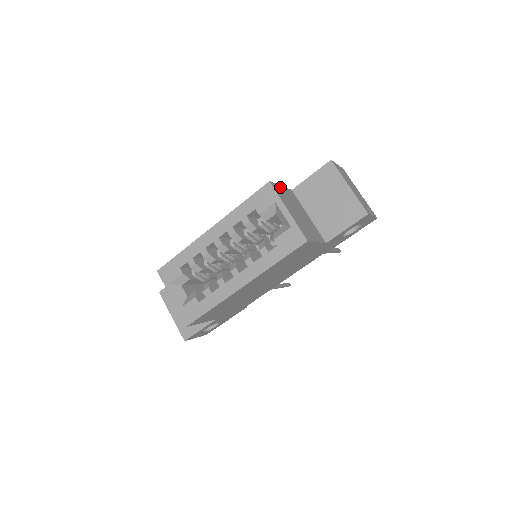
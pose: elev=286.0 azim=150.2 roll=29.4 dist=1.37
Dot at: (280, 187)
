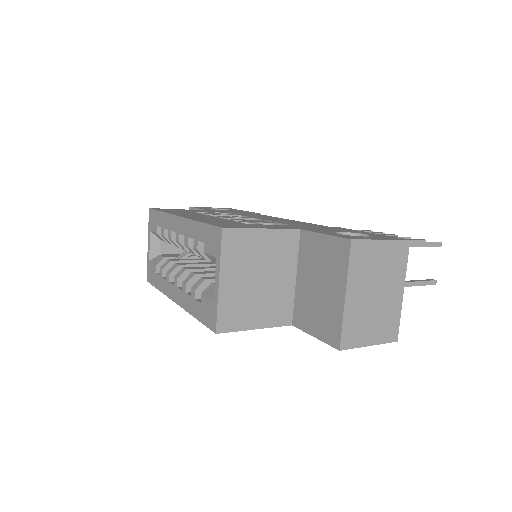
Dot at: (254, 232)
